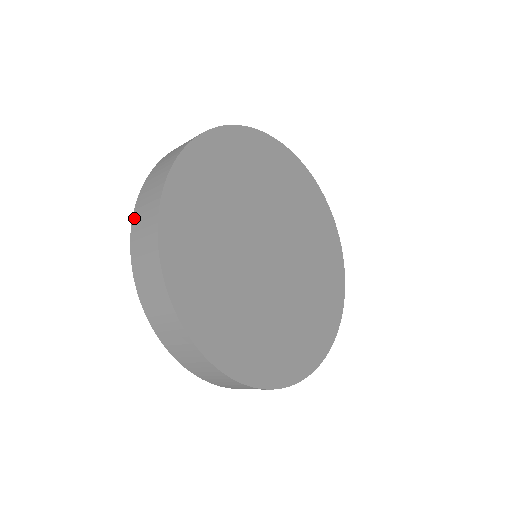
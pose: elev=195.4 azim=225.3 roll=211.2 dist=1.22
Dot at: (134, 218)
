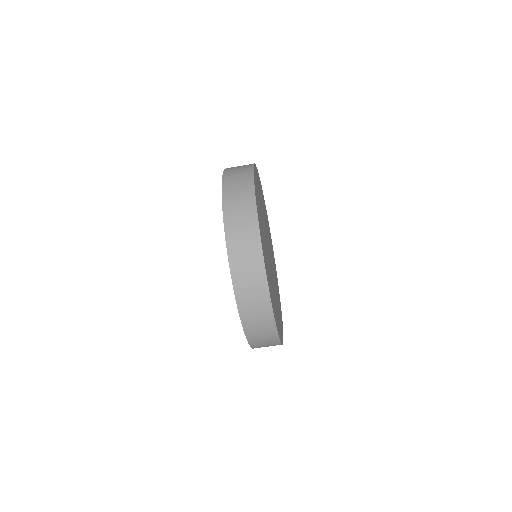
Dot at: occluded
